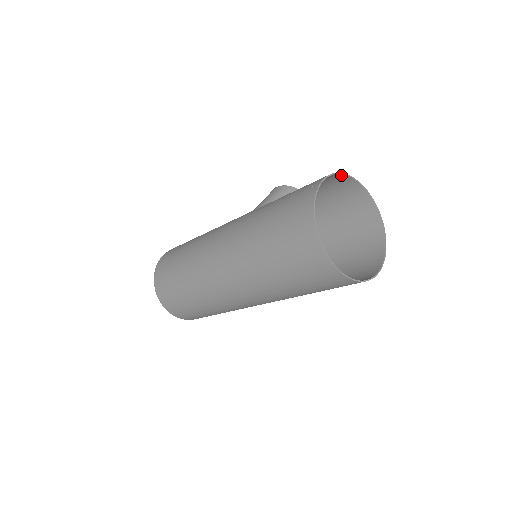
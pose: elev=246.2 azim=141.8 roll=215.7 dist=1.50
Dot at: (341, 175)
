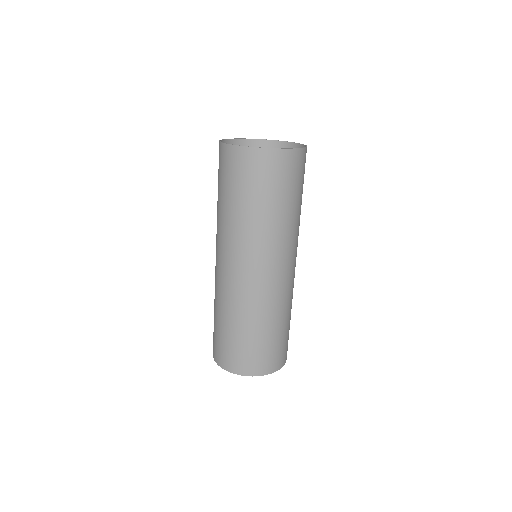
Dot at: (233, 141)
